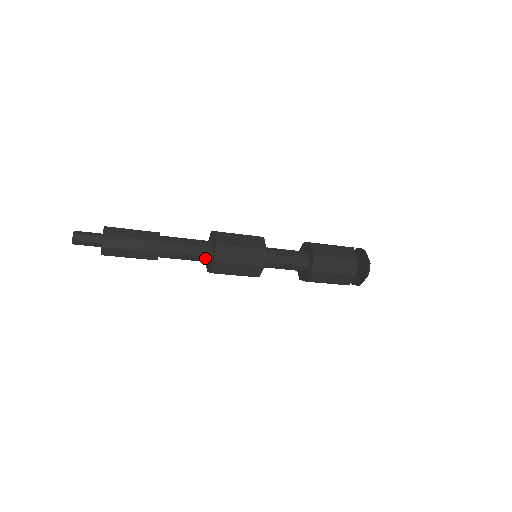
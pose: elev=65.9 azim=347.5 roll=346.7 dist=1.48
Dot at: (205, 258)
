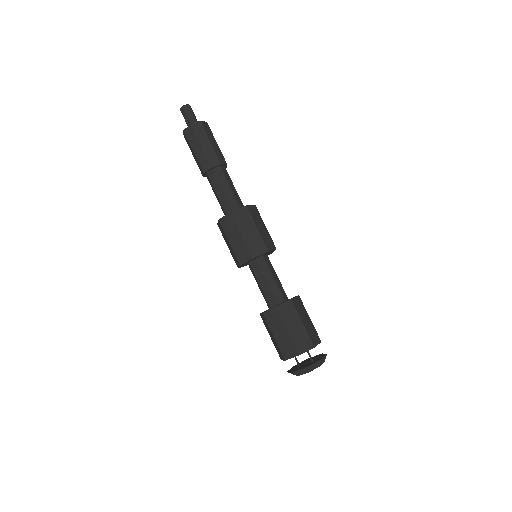
Dot at: (229, 209)
